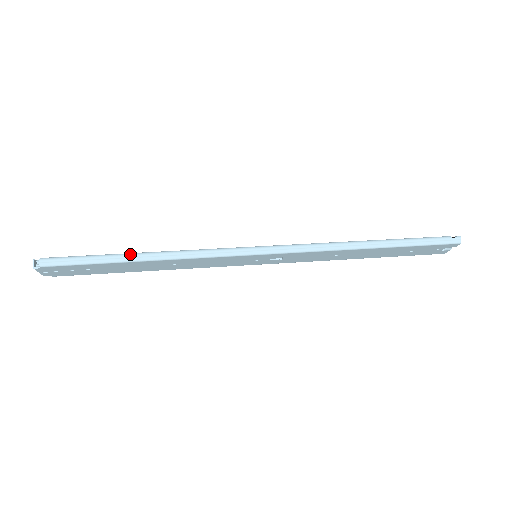
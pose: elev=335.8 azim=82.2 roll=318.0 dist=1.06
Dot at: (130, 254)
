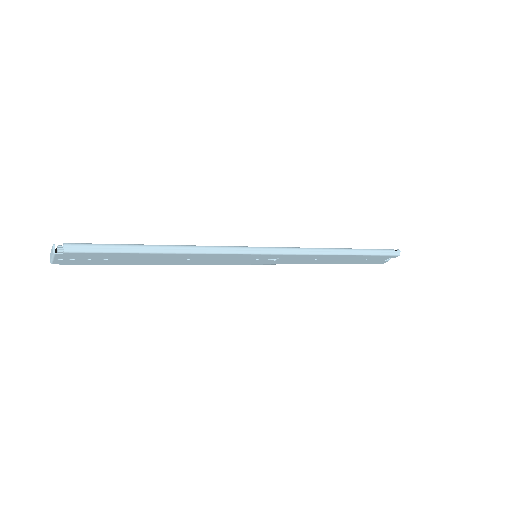
Dot at: (155, 245)
